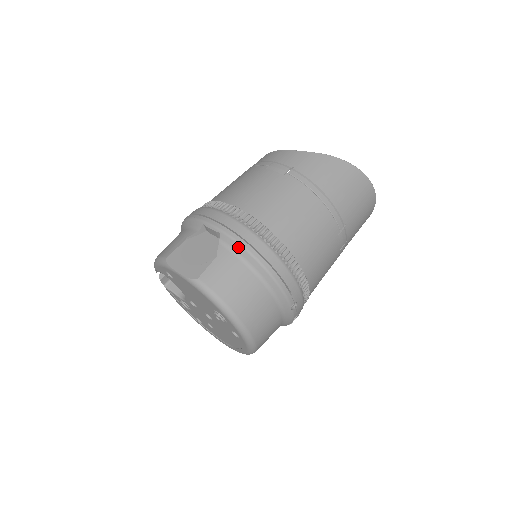
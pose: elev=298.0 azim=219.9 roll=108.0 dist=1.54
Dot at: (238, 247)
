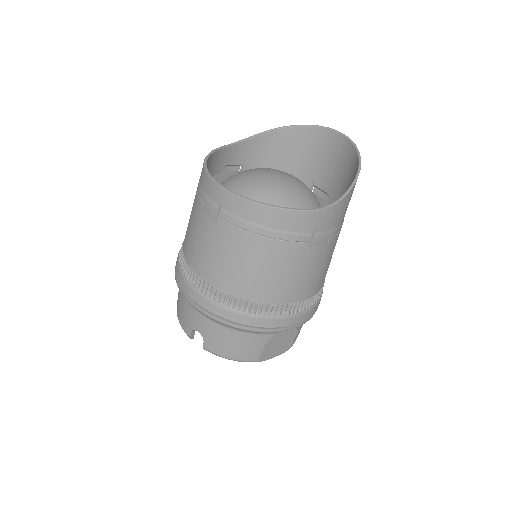
Dot at: occluded
